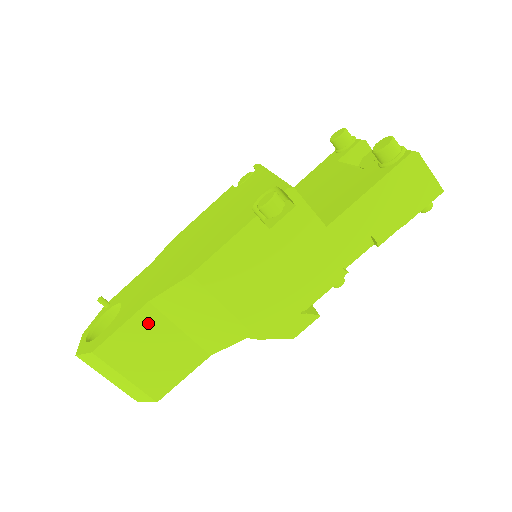
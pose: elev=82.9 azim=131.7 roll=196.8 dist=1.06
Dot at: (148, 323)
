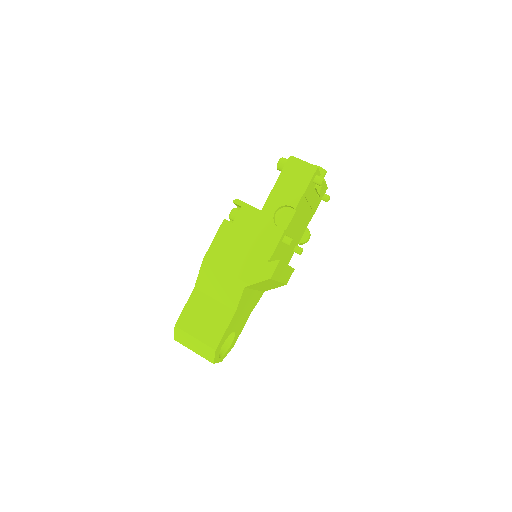
Dot at: (197, 300)
